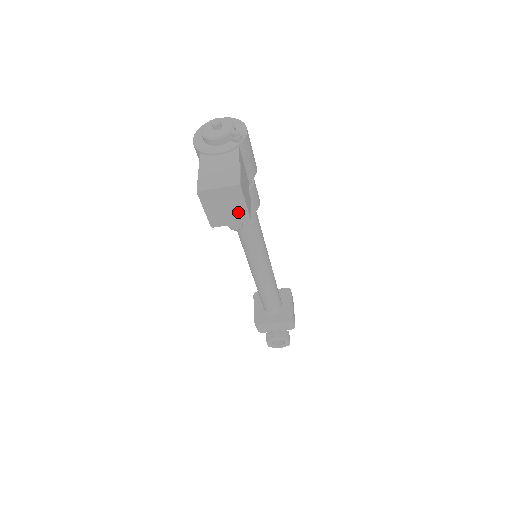
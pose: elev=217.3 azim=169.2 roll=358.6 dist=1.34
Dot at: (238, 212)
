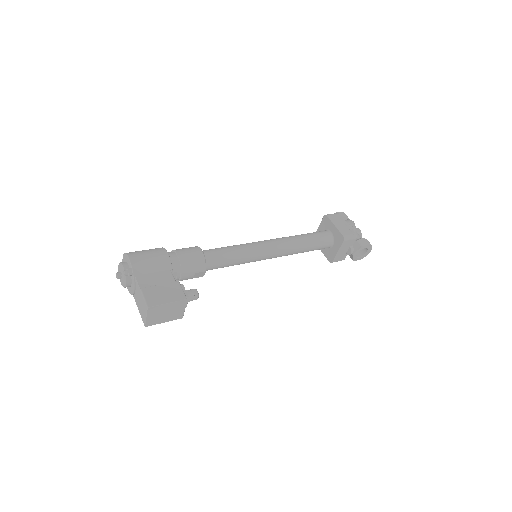
Dot at: (174, 306)
